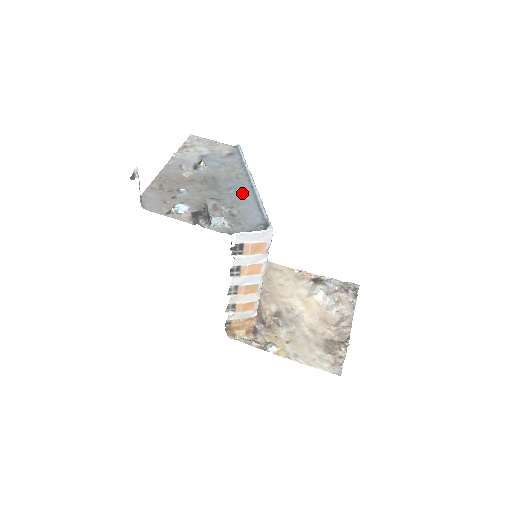
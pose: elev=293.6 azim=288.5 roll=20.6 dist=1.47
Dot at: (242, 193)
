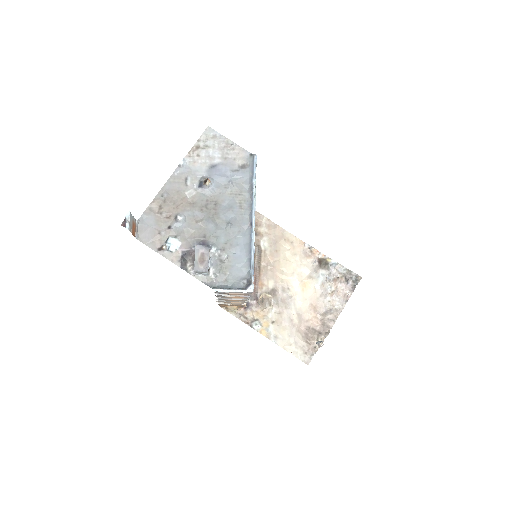
Dot at: (239, 231)
